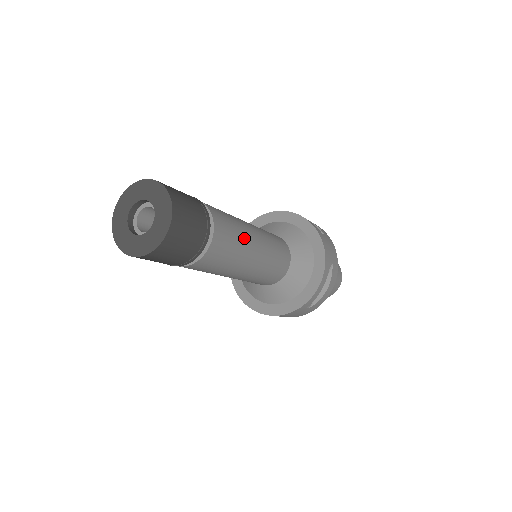
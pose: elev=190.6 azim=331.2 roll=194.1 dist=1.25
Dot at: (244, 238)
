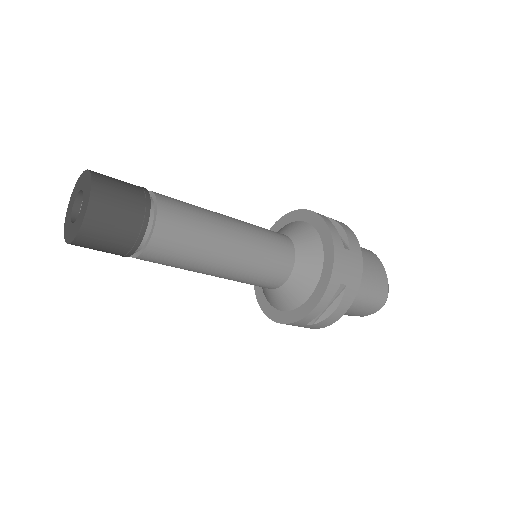
Dot at: (207, 241)
